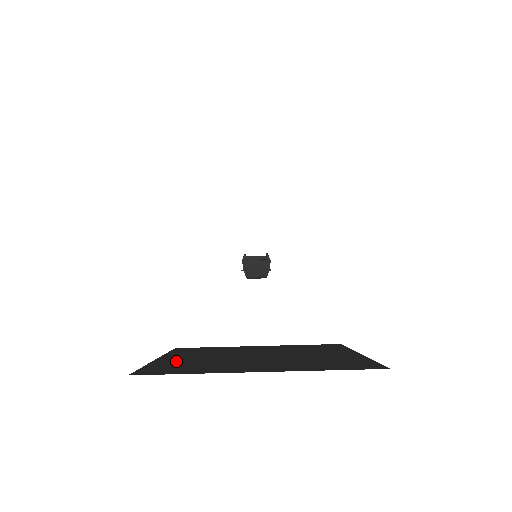
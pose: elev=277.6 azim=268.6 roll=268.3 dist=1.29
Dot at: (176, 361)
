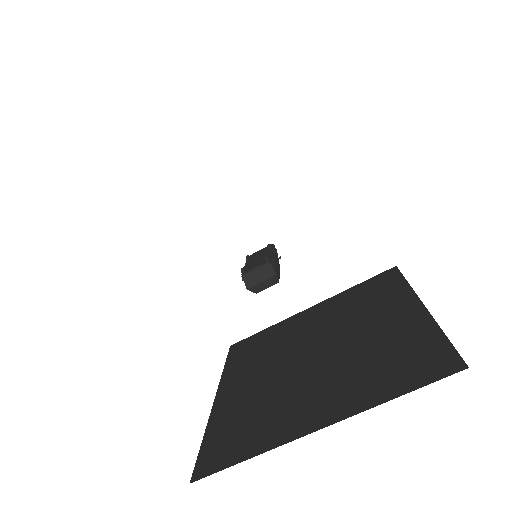
Dot at: (233, 405)
